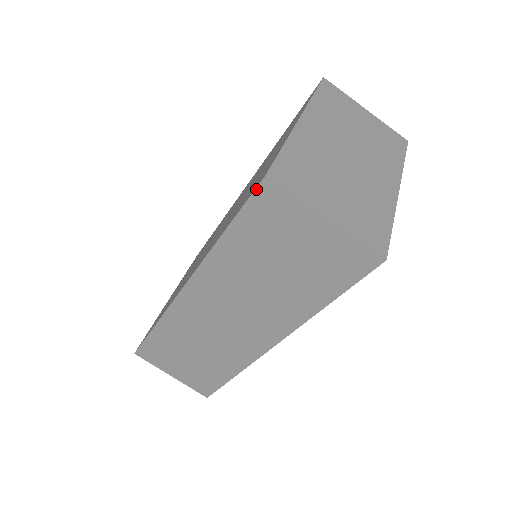
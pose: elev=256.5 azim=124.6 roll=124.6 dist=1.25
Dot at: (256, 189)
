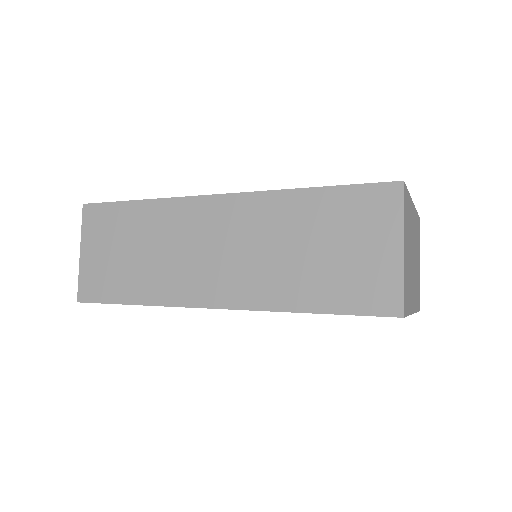
Dot at: (385, 183)
